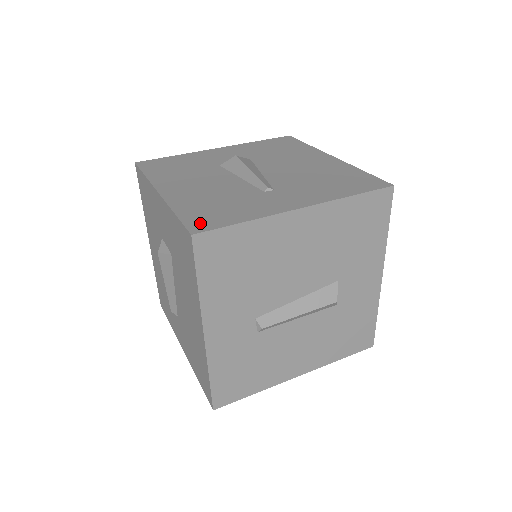
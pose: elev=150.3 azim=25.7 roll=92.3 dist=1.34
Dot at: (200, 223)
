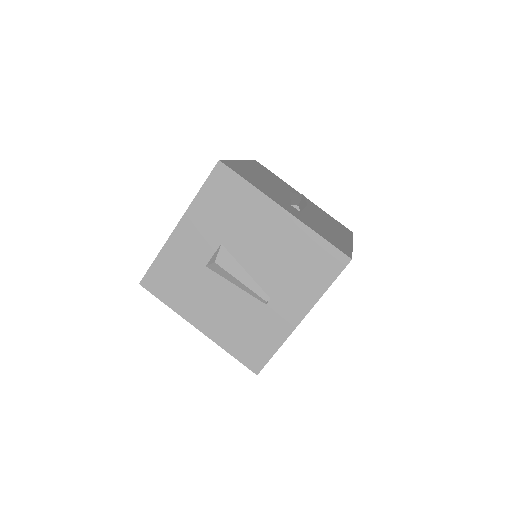
Dot at: (253, 361)
